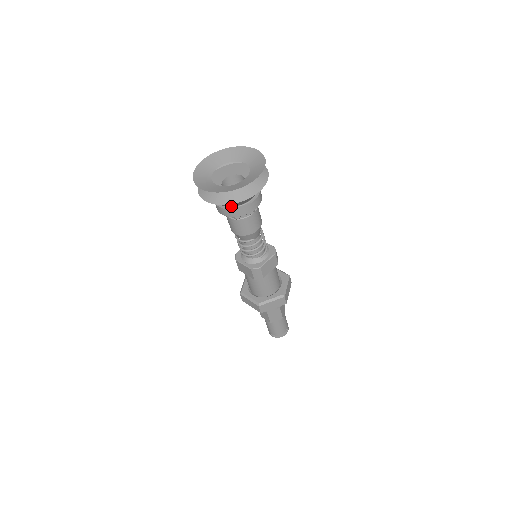
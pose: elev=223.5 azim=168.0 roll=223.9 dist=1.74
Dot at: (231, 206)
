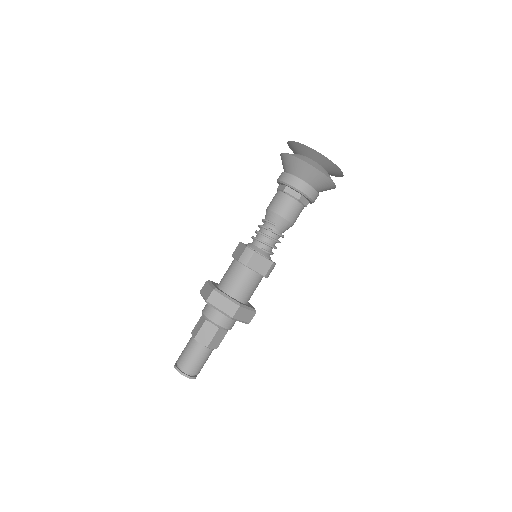
Dot at: (293, 174)
